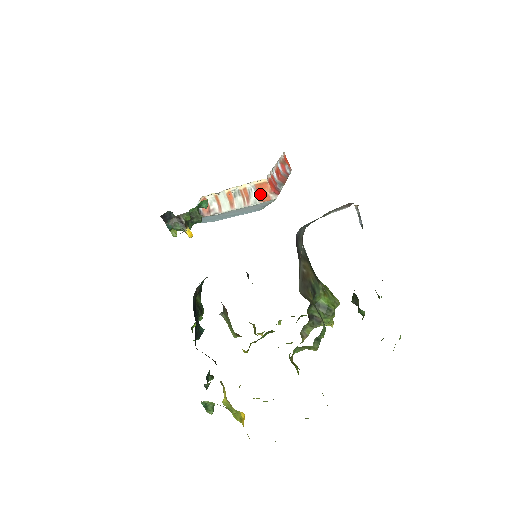
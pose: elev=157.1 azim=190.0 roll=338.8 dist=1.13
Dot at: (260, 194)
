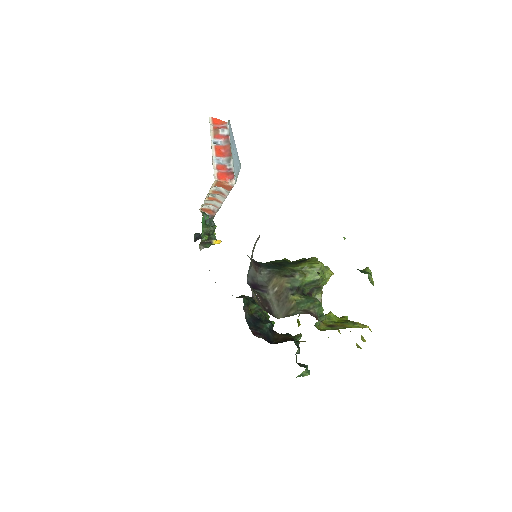
Dot at: (224, 188)
